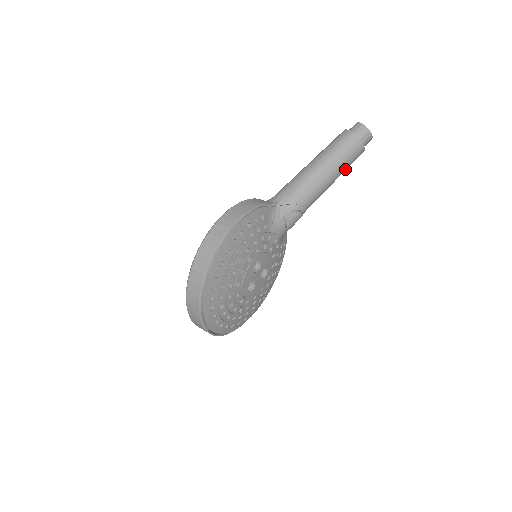
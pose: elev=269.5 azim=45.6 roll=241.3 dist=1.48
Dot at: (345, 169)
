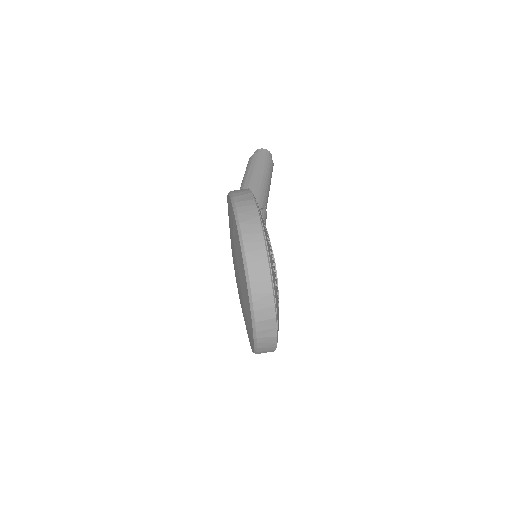
Dot at: occluded
